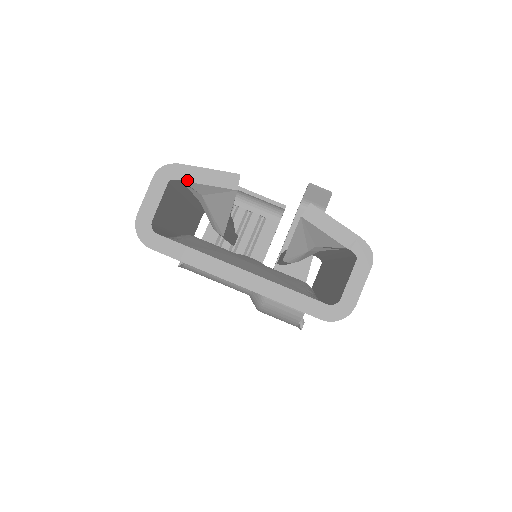
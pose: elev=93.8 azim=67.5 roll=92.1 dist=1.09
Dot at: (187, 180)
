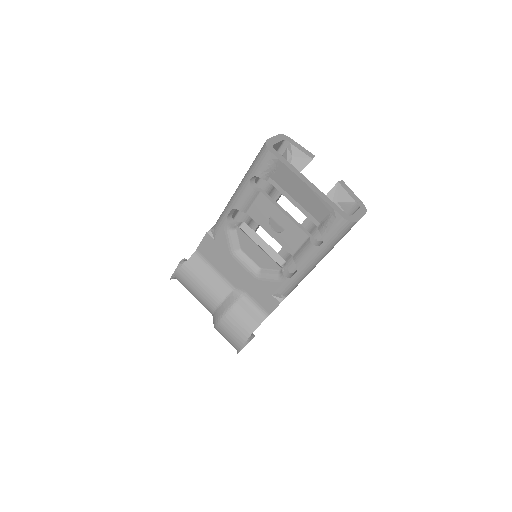
Dot at: (292, 144)
